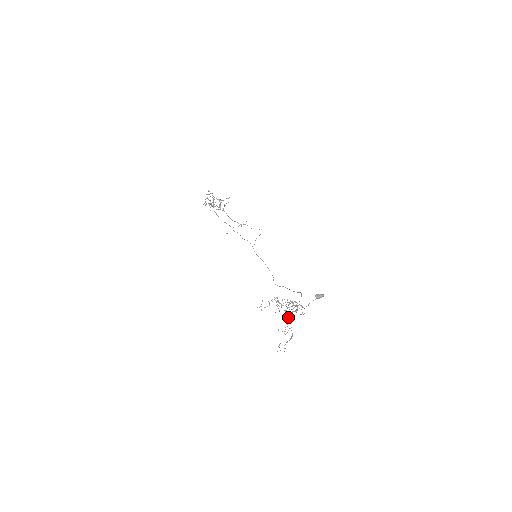
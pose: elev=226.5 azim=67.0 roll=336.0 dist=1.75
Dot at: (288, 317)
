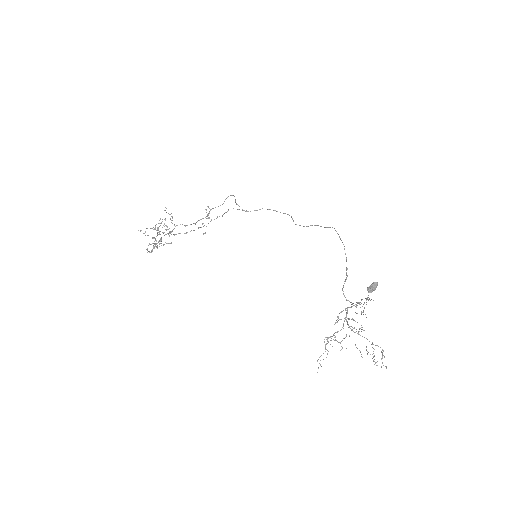
Dot at: occluded
